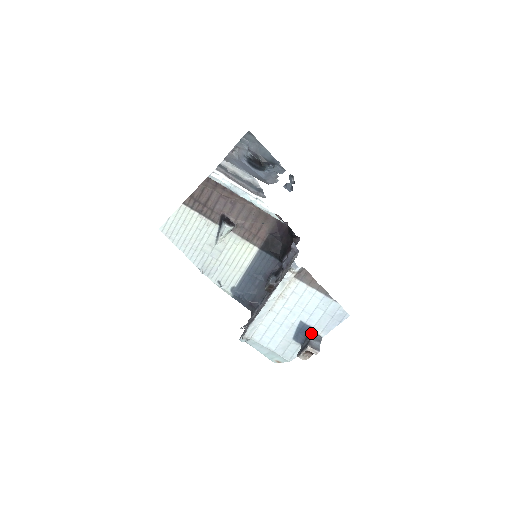
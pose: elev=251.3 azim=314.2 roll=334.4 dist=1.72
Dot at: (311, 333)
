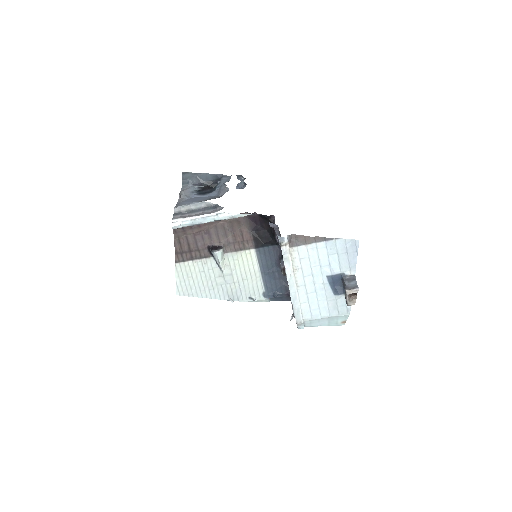
Dot at: (343, 279)
